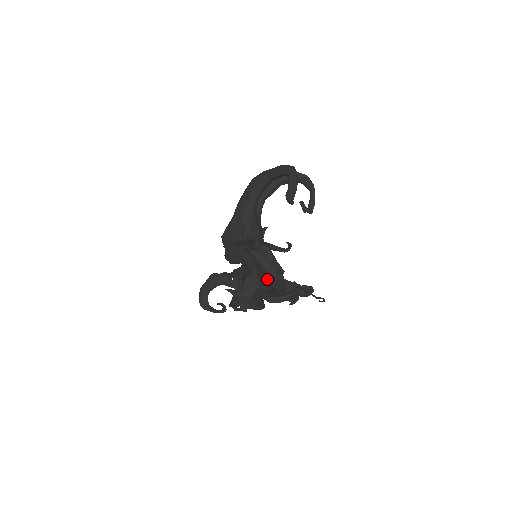
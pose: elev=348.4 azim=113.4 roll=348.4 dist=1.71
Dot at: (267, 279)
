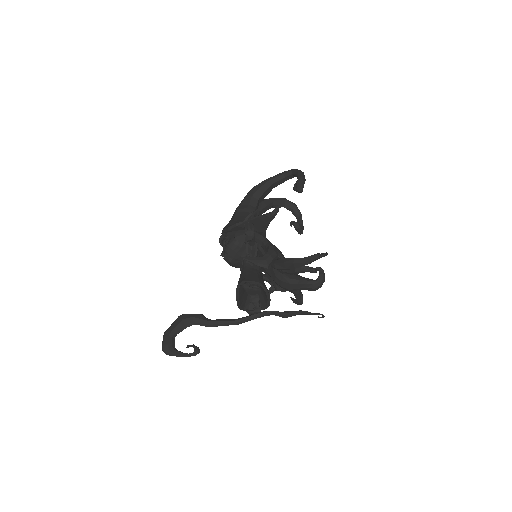
Dot at: occluded
